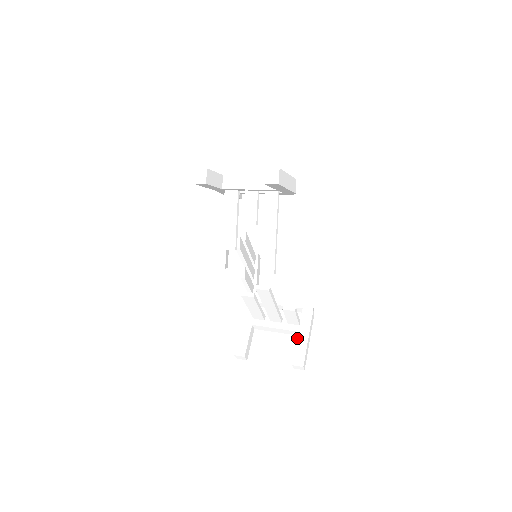
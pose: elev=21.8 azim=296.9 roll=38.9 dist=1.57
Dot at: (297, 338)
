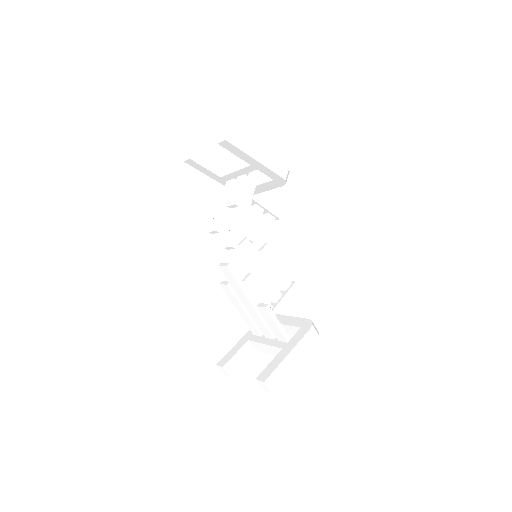
Dot at: (277, 354)
